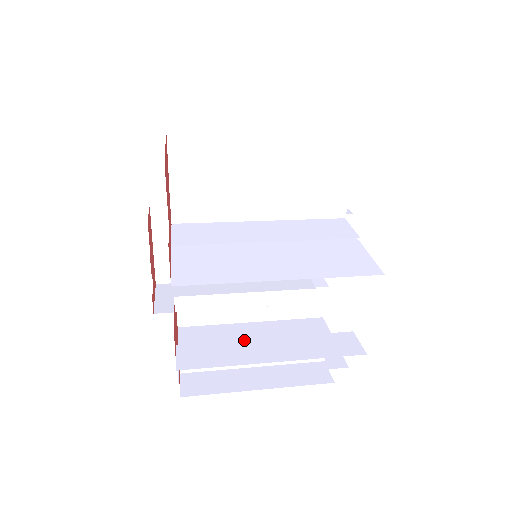
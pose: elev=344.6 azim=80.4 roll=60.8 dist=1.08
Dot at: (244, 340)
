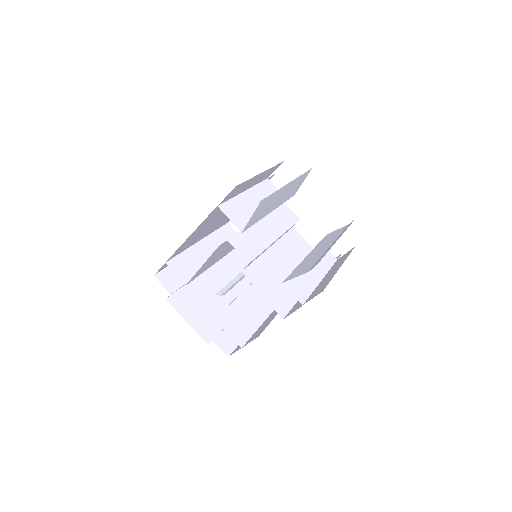
Dot at: (246, 308)
